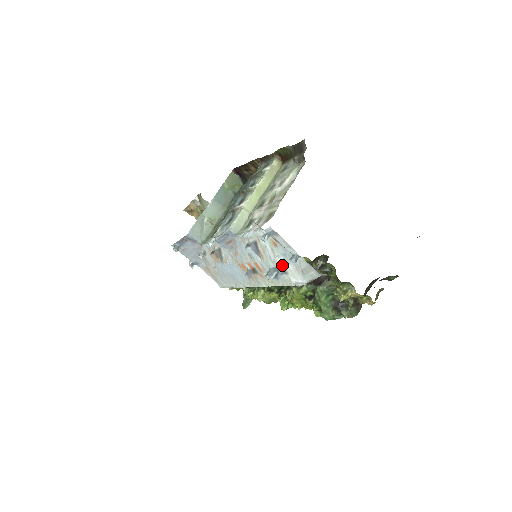
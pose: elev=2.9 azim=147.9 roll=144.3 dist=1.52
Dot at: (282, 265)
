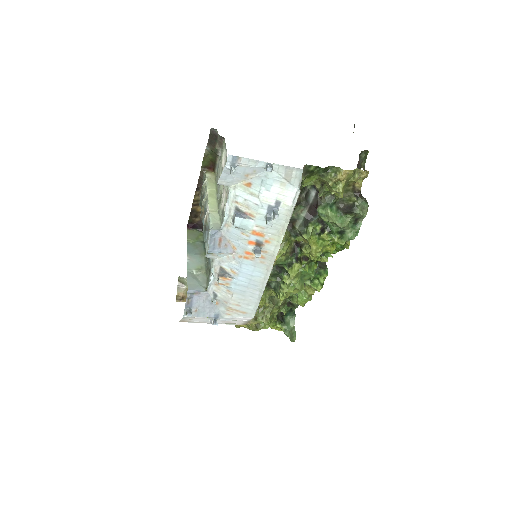
Dot at: (269, 198)
